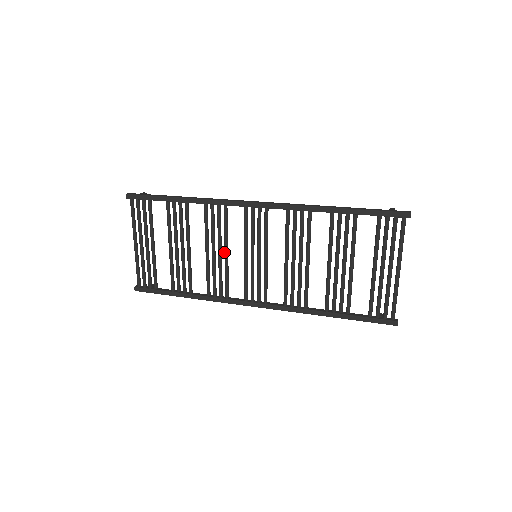
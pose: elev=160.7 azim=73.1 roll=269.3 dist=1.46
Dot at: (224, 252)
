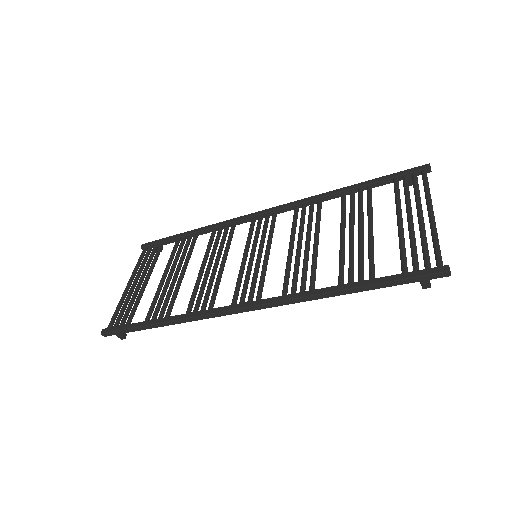
Dot at: (221, 263)
